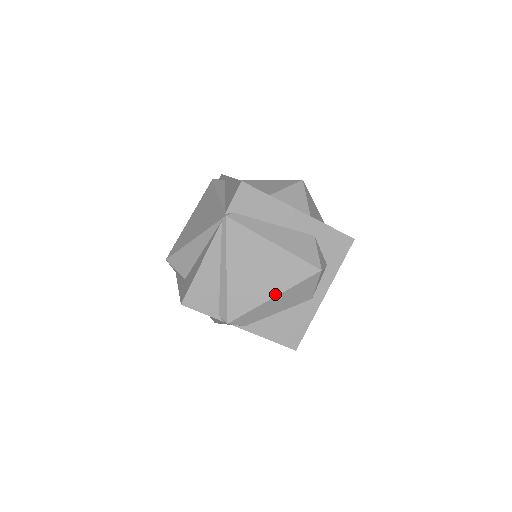
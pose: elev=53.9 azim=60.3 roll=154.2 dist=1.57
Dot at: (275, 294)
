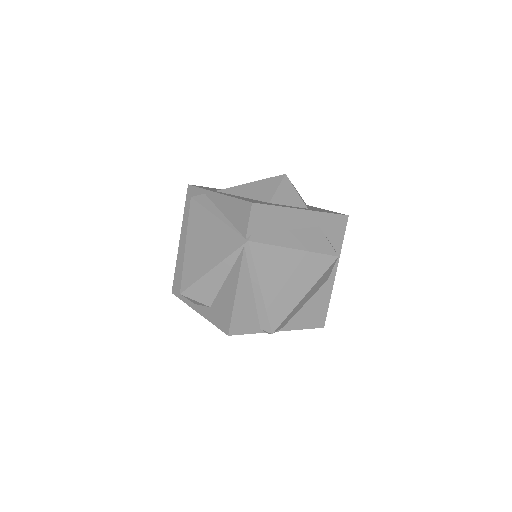
Dot at: (306, 292)
